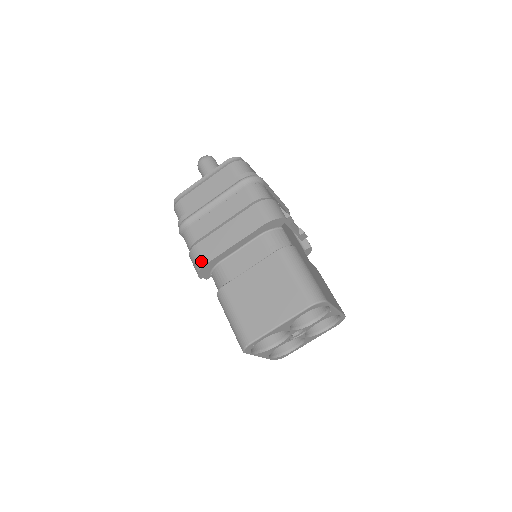
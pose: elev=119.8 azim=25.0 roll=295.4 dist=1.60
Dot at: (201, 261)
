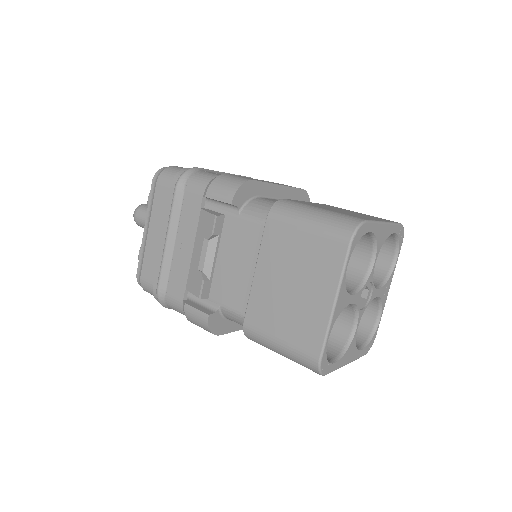
Dot at: (244, 178)
